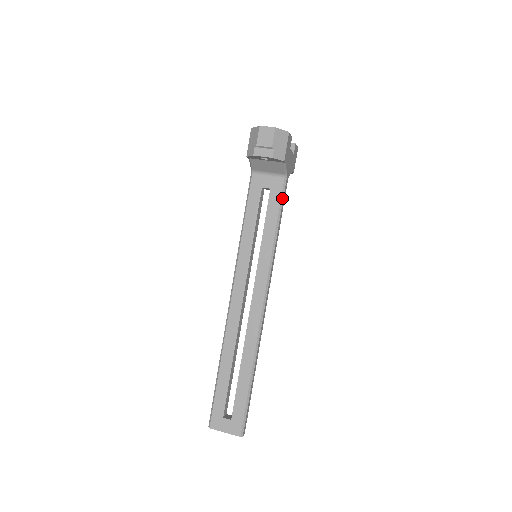
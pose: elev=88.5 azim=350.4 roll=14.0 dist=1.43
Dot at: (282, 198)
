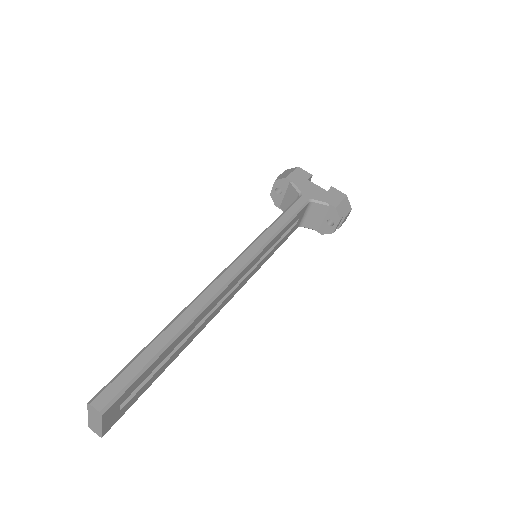
Dot at: (291, 206)
